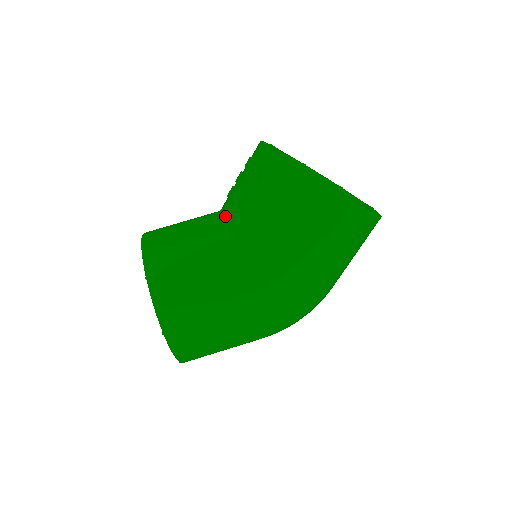
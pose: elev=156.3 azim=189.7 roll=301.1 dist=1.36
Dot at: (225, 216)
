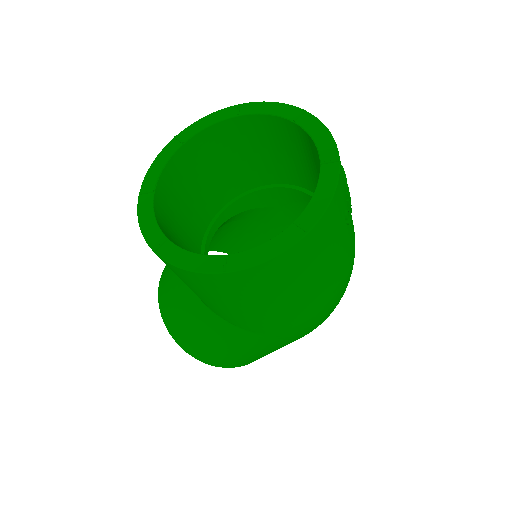
Dot at: occluded
